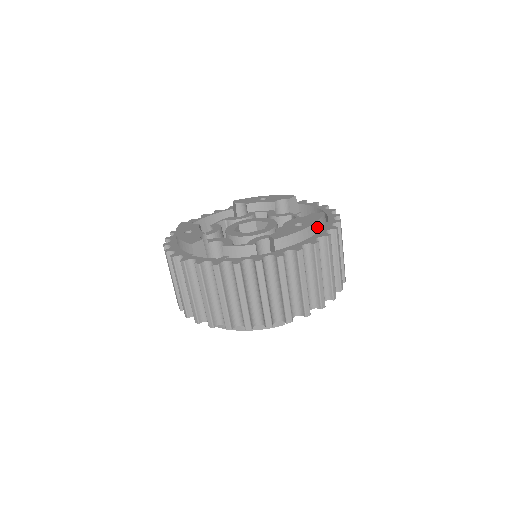
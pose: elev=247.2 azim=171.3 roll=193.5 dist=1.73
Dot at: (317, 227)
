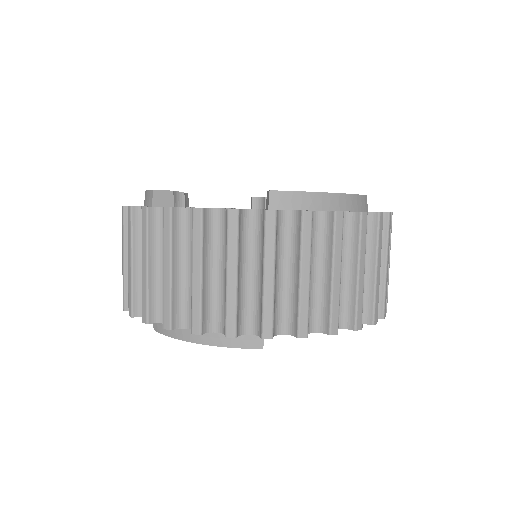
Dot at: (349, 203)
